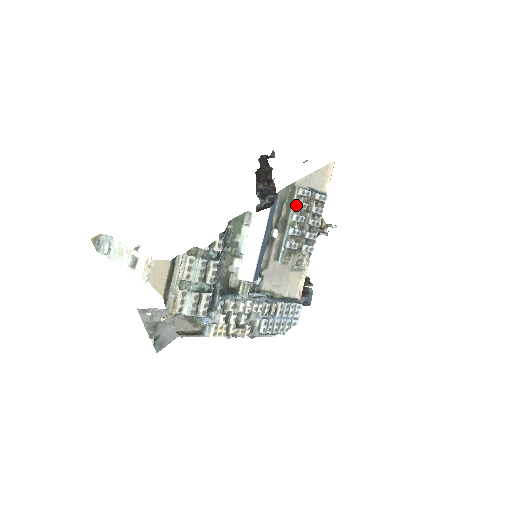
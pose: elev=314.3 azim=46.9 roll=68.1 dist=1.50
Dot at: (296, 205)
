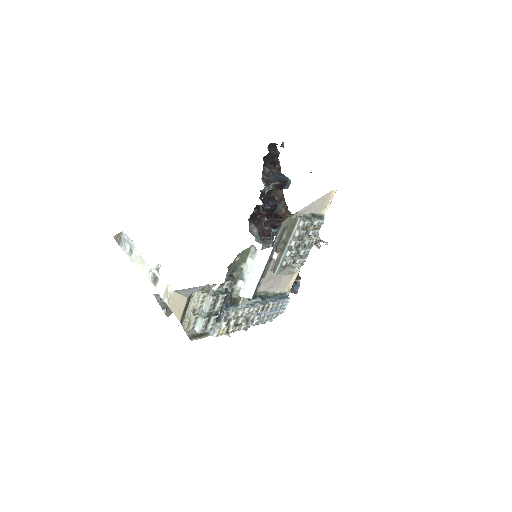
Dot at: (296, 234)
